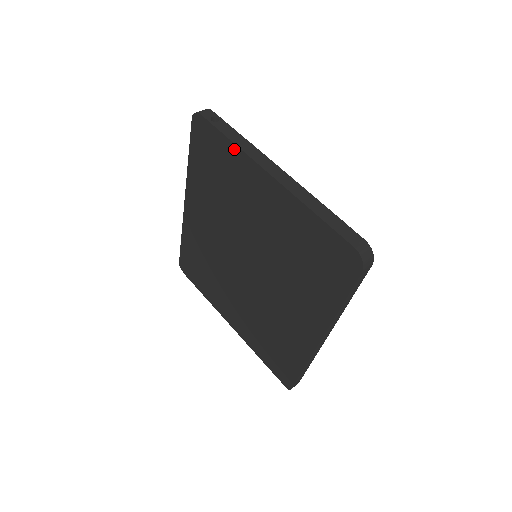
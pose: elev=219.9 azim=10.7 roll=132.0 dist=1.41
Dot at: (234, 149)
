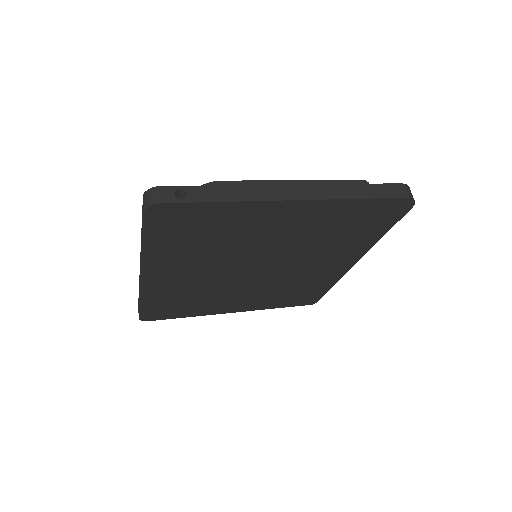
Dot at: (234, 206)
